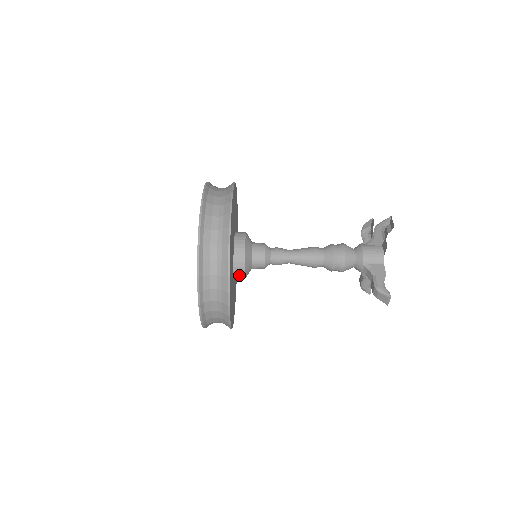
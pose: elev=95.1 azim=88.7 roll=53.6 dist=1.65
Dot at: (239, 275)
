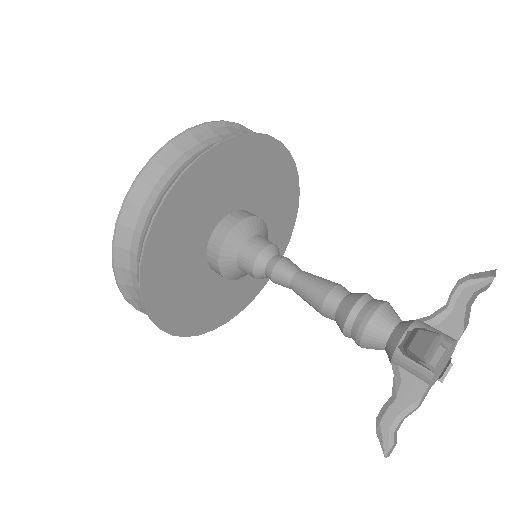
Dot at: (219, 235)
